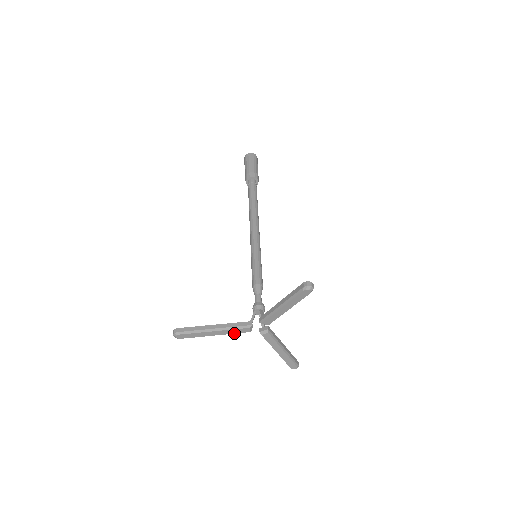
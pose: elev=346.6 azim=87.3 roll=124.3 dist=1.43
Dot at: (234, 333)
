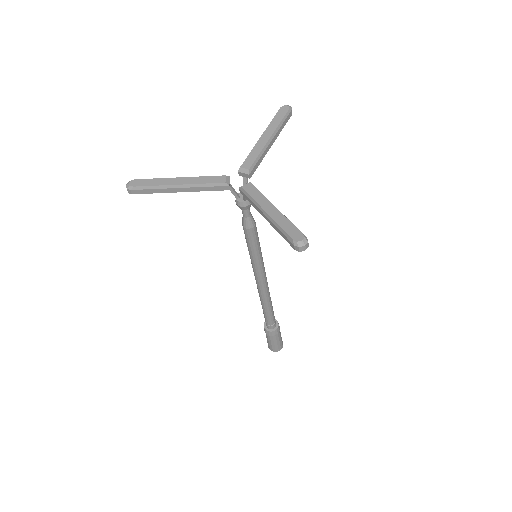
Dot at: (204, 183)
